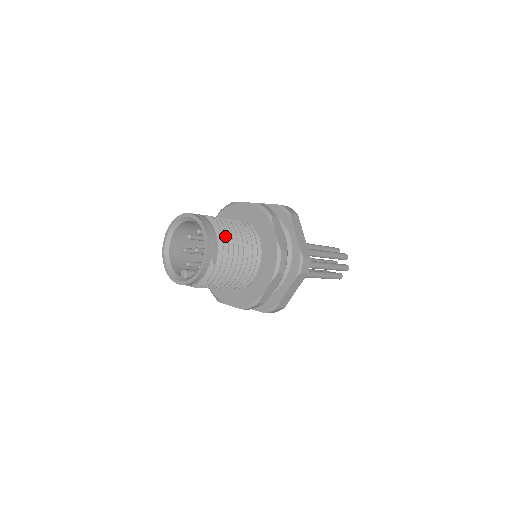
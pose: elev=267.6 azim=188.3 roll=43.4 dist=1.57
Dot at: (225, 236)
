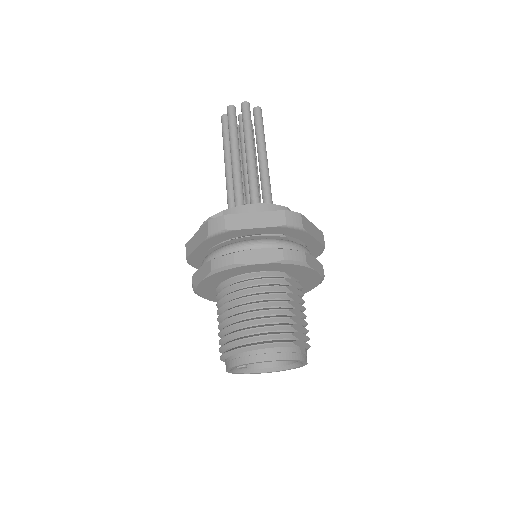
Dot at: occluded
